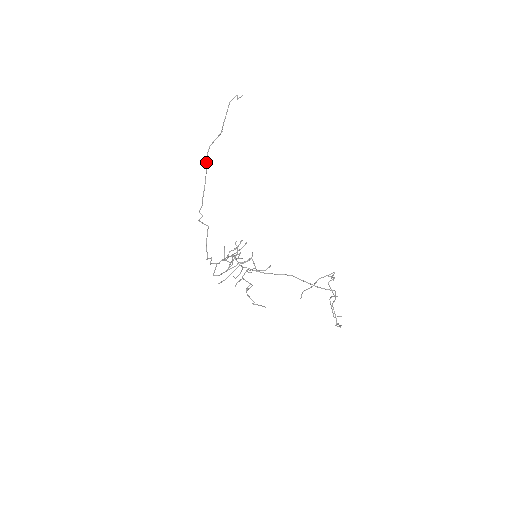
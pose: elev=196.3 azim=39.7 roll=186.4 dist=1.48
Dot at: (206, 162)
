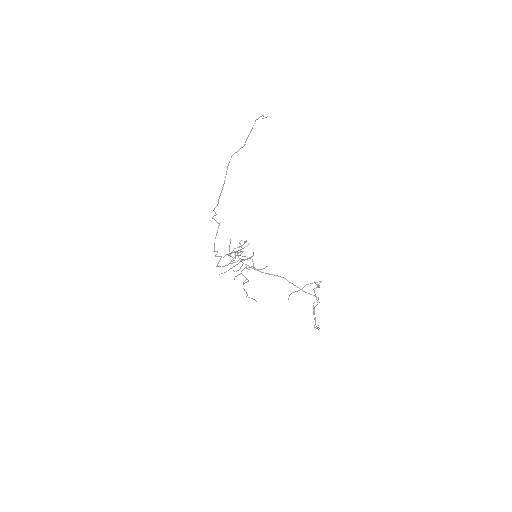
Dot at: (227, 169)
